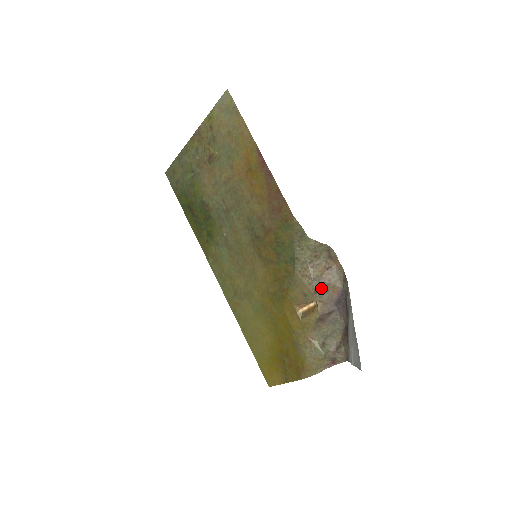
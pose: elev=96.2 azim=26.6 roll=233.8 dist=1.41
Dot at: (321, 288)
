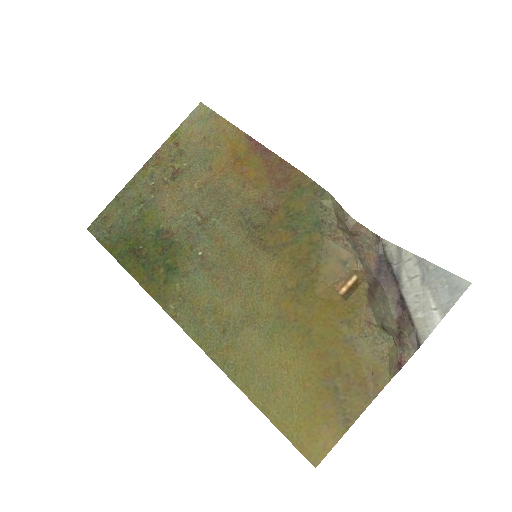
Dot at: (358, 253)
